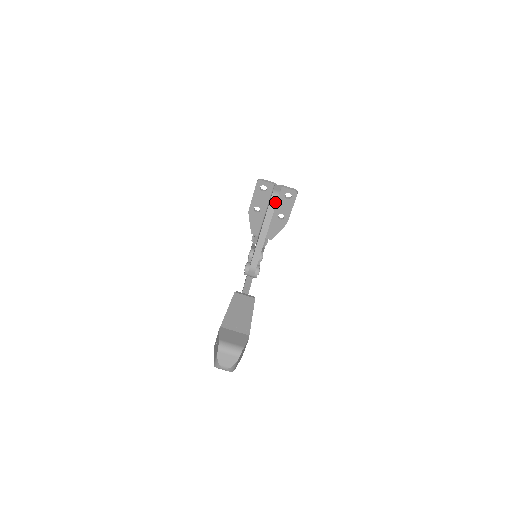
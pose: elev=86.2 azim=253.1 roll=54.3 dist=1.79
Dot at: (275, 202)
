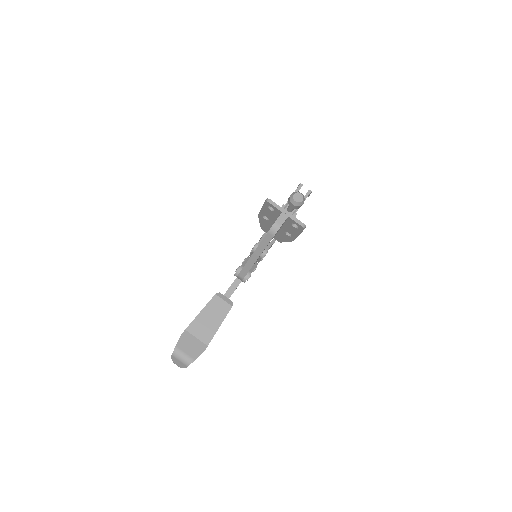
Dot at: (272, 236)
